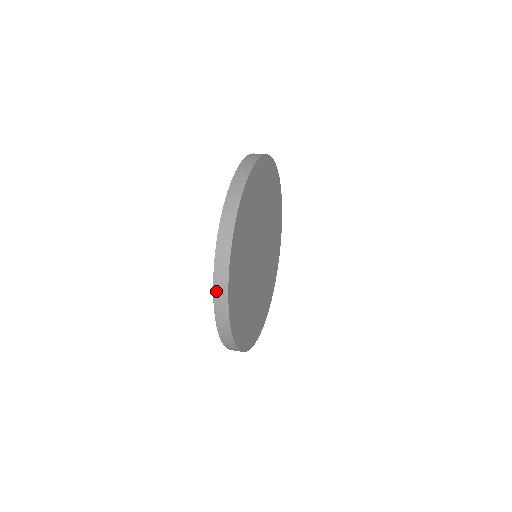
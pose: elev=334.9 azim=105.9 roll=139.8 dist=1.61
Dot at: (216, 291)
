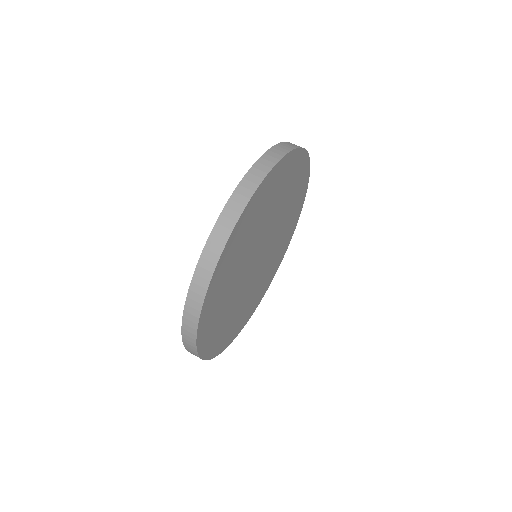
Dot at: occluded
